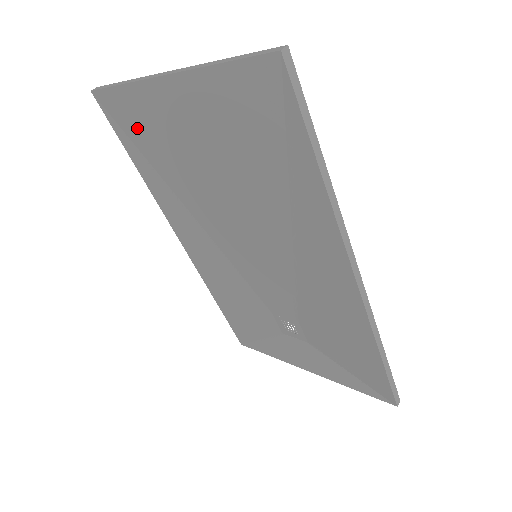
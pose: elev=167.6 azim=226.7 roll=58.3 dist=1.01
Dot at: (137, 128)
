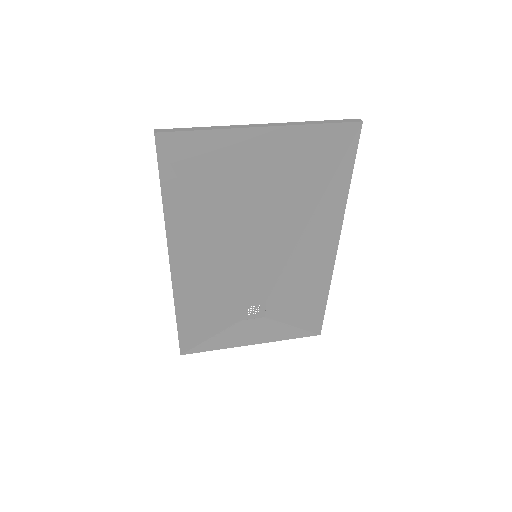
Dot at: (195, 165)
